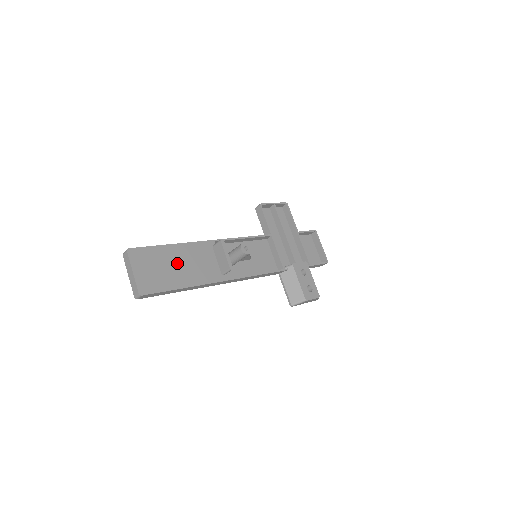
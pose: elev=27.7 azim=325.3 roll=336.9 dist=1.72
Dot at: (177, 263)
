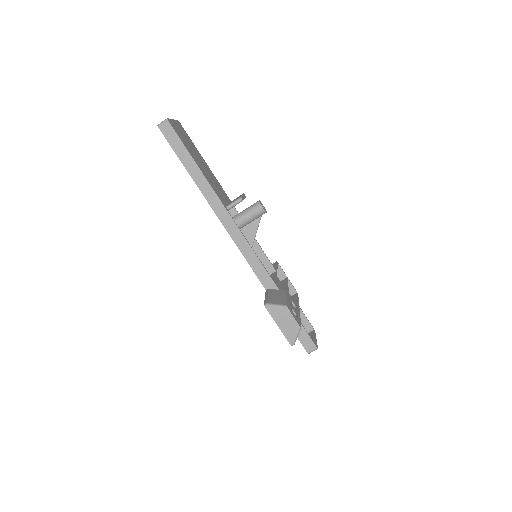
Dot at: (202, 163)
